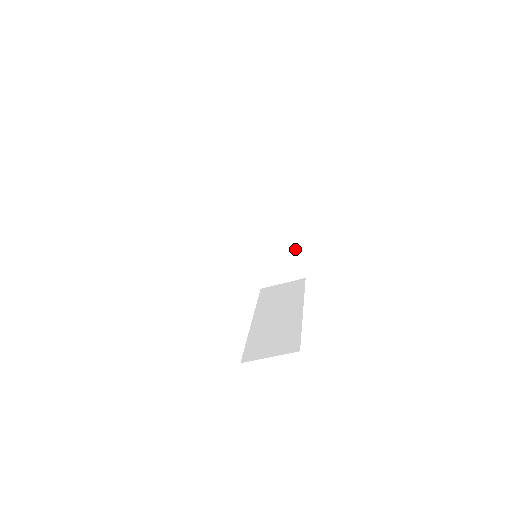
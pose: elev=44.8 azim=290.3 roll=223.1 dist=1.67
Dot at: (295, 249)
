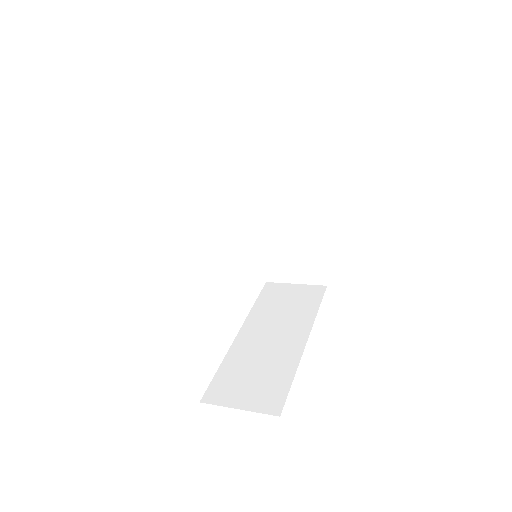
Dot at: occluded
